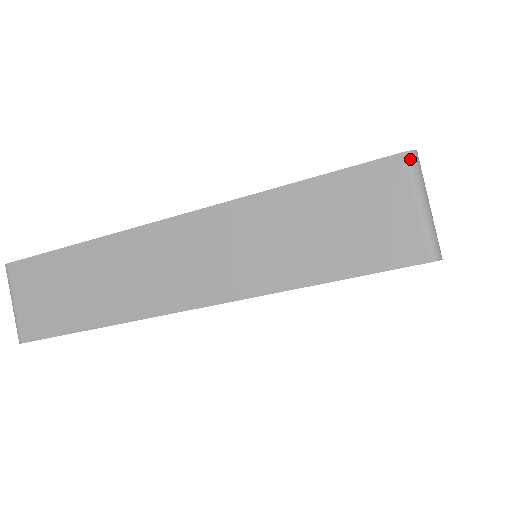
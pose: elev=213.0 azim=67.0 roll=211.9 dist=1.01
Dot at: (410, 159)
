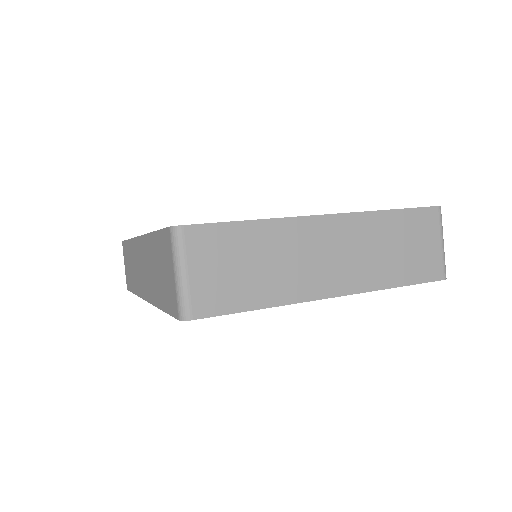
Dot at: (172, 233)
